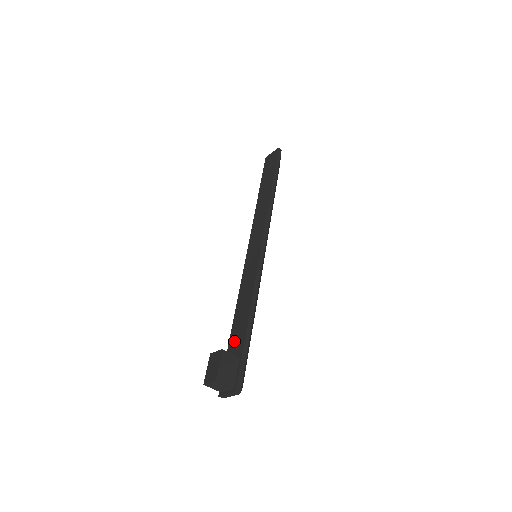
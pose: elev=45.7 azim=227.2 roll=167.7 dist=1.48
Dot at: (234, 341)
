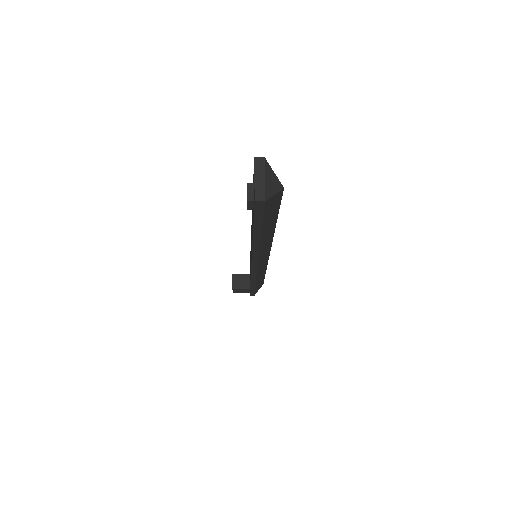
Dot at: occluded
